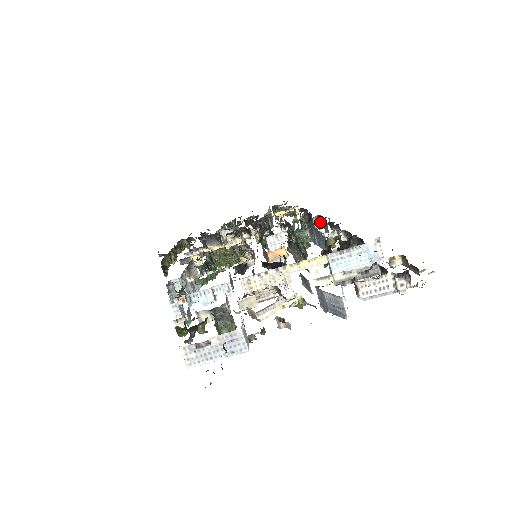
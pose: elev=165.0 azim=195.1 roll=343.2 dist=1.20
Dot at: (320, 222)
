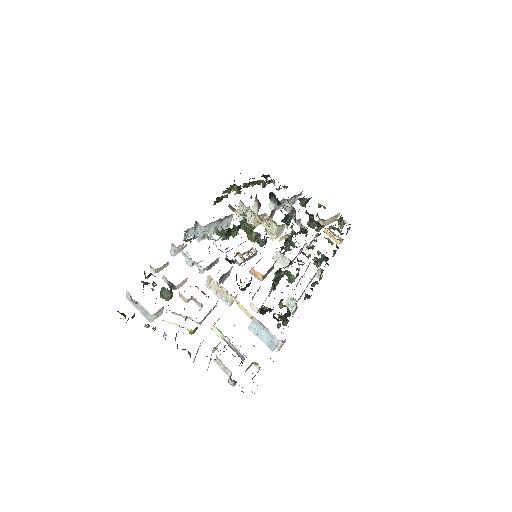
Dot at: (321, 274)
